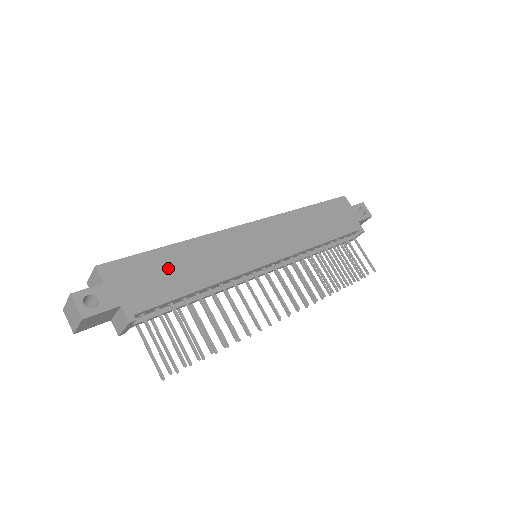
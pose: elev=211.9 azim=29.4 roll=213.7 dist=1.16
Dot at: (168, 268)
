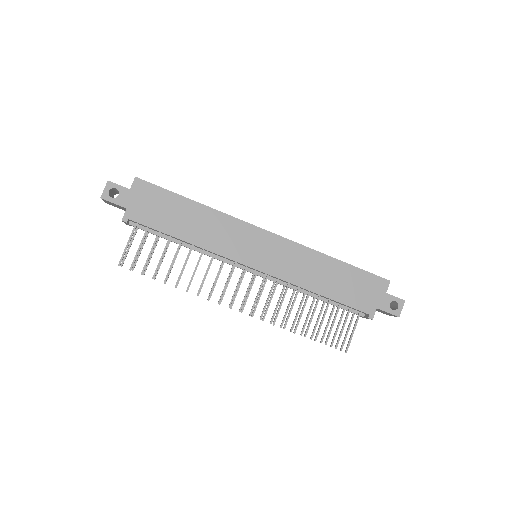
Dot at: (175, 212)
